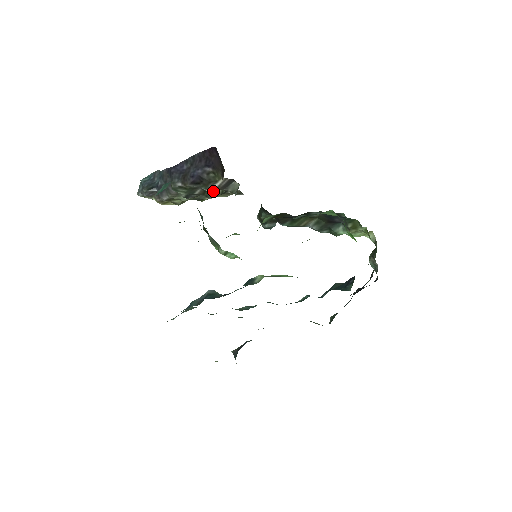
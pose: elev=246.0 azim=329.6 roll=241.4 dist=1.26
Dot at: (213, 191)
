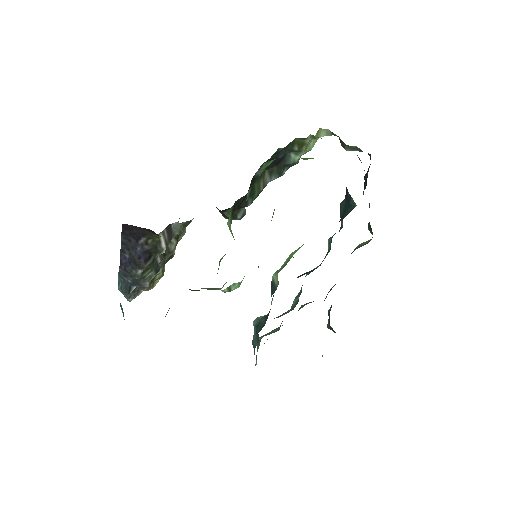
Dot at: (168, 246)
